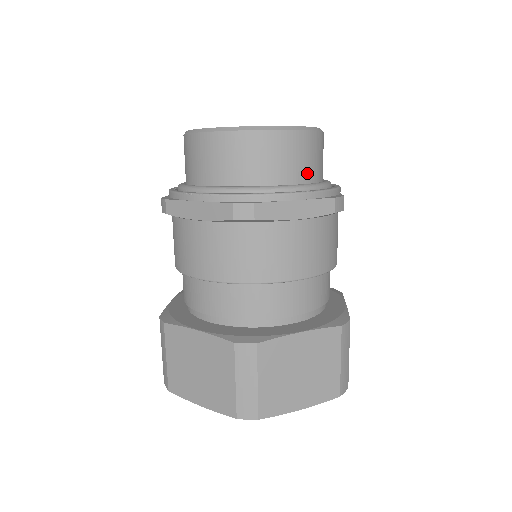
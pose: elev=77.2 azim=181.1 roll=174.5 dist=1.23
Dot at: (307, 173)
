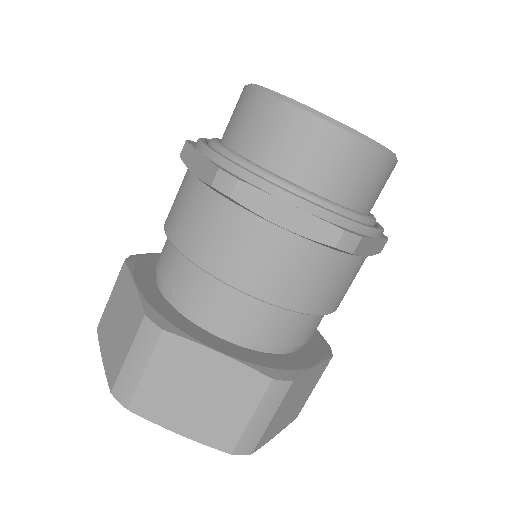
Dot at: occluded
